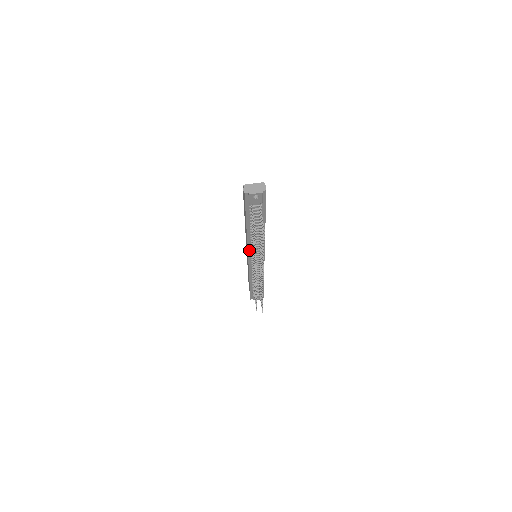
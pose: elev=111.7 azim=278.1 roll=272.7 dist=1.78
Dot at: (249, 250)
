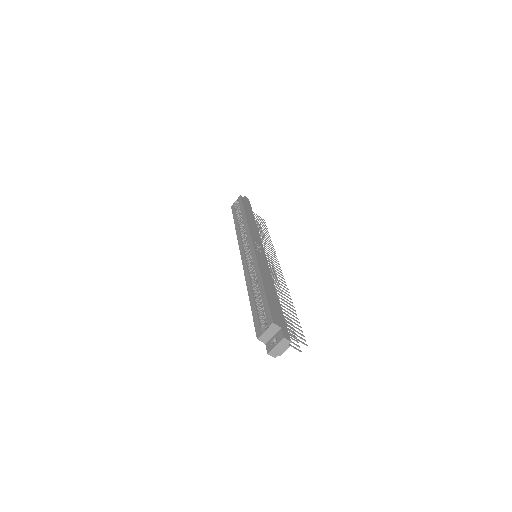
Dot at: occluded
